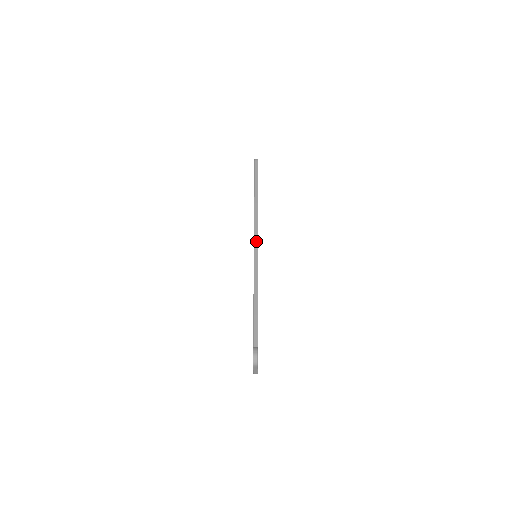
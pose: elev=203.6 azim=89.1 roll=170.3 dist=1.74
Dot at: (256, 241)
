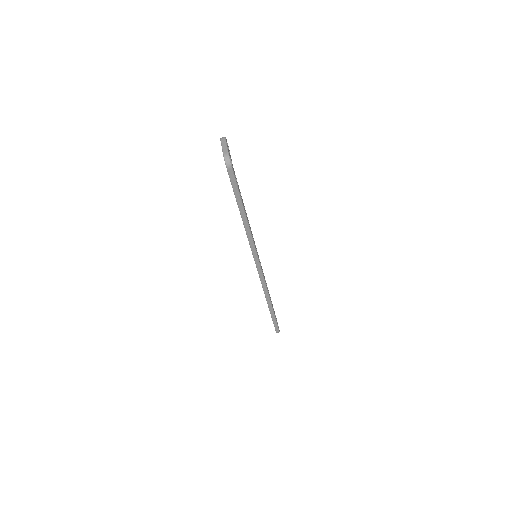
Dot at: occluded
